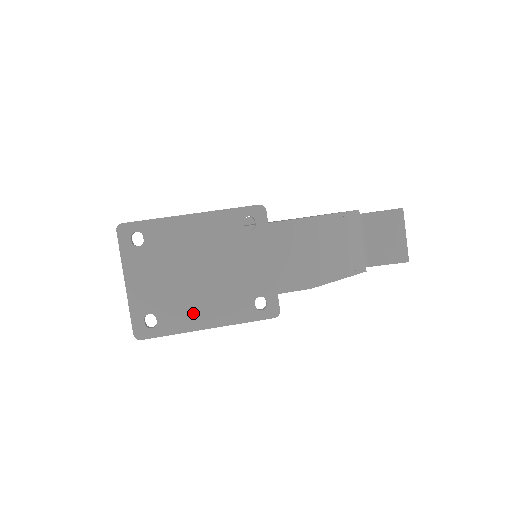
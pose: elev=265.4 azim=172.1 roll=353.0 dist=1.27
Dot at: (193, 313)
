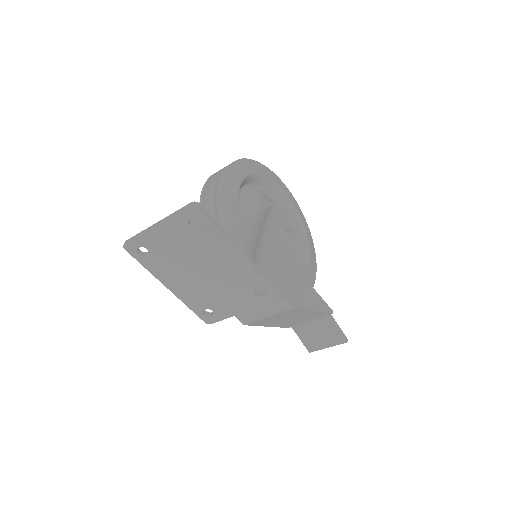
Dot at: (170, 276)
